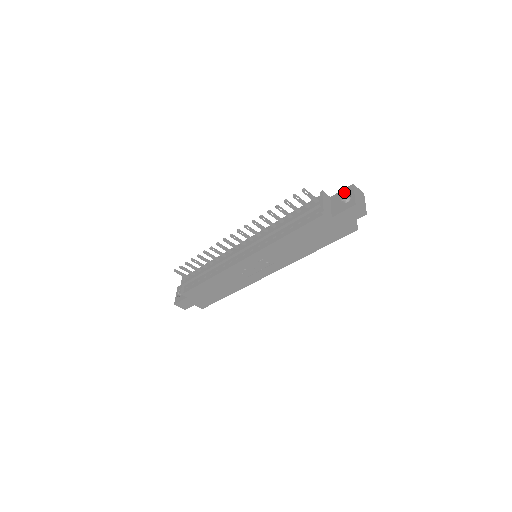
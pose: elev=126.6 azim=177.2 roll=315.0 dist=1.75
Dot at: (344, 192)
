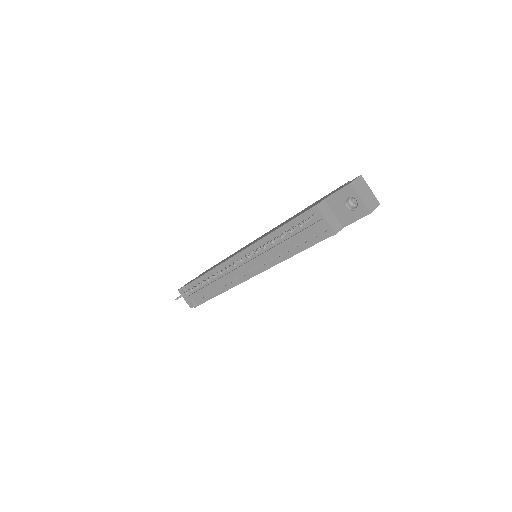
Dot at: (343, 195)
